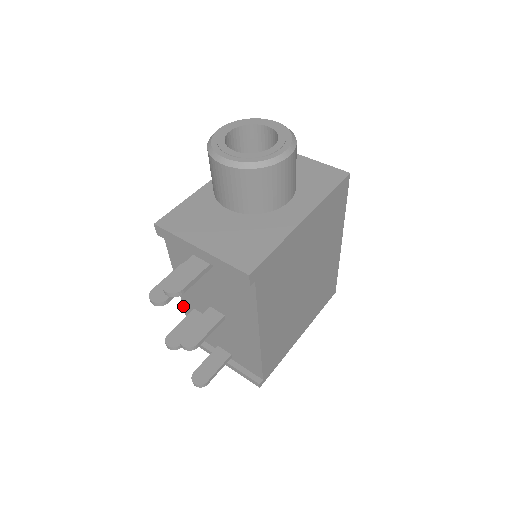
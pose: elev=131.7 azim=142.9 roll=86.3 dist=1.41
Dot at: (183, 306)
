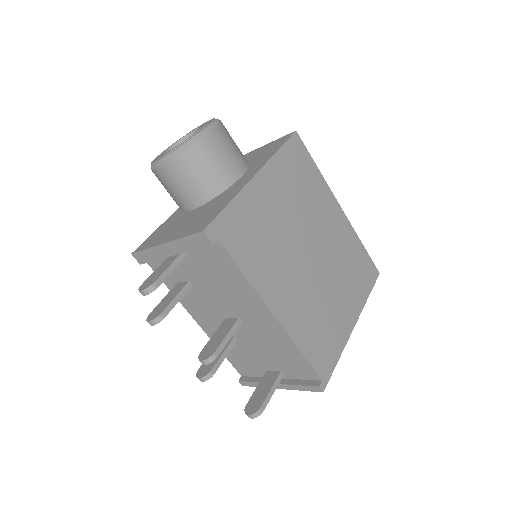
Dot at: occluded
